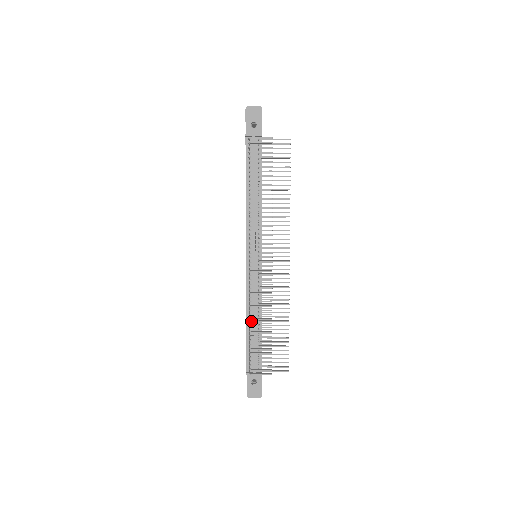
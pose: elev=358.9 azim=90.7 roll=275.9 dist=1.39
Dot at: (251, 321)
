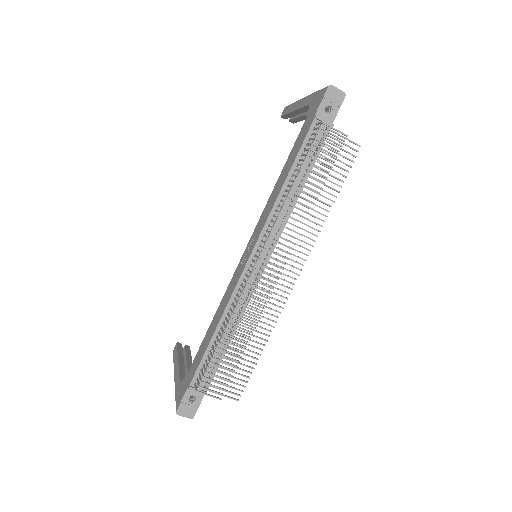
Dot at: (222, 329)
